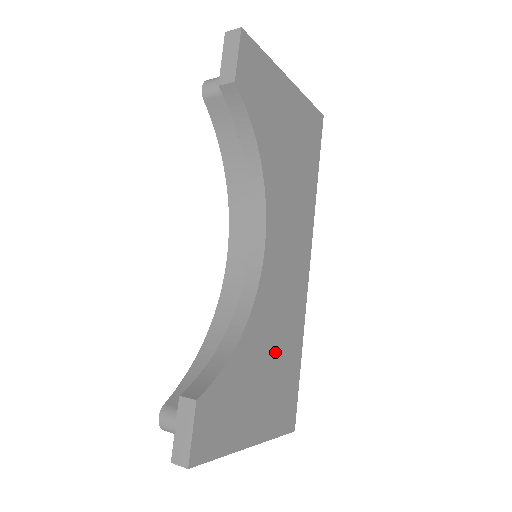
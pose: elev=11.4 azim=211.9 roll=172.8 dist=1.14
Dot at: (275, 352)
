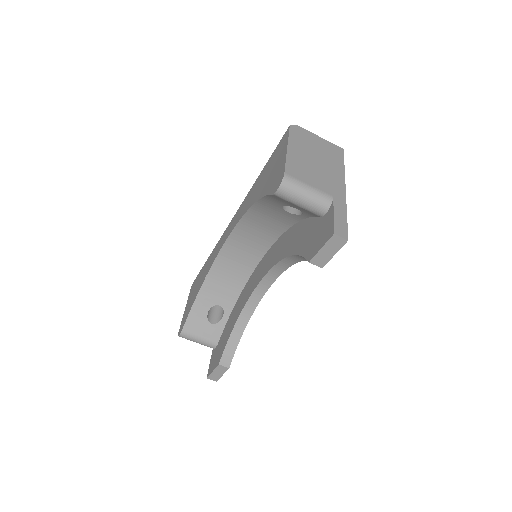
Dot at: occluded
